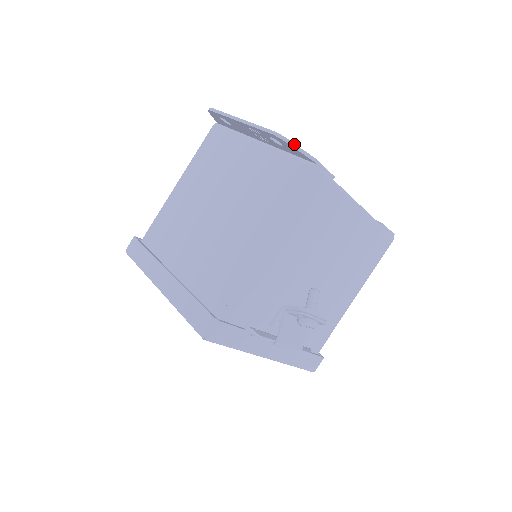
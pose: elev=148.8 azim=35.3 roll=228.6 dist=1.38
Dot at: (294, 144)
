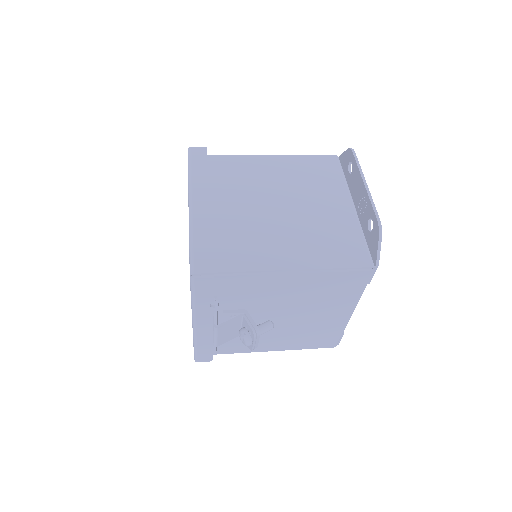
Dot at: occluded
